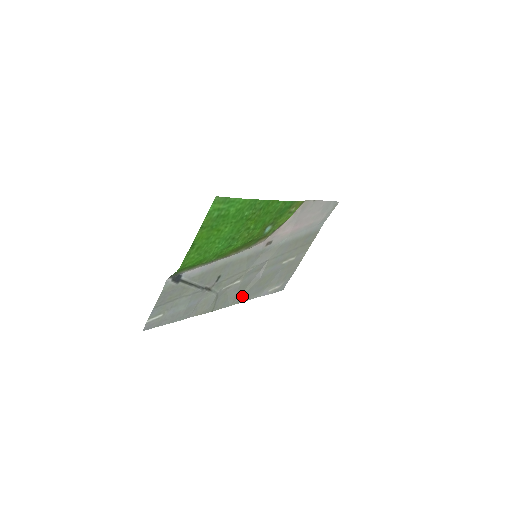
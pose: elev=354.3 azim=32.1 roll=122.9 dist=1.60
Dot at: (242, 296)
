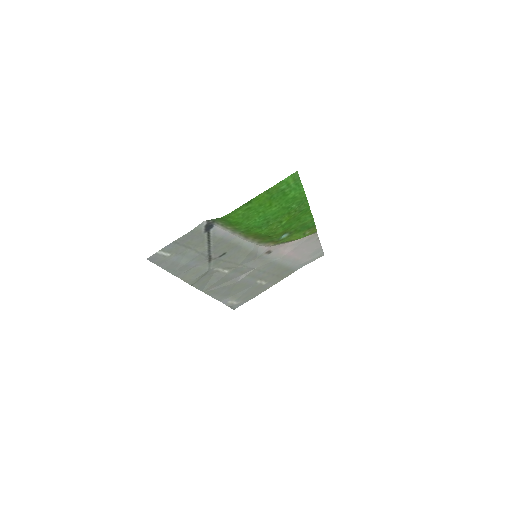
Dot at: (215, 289)
